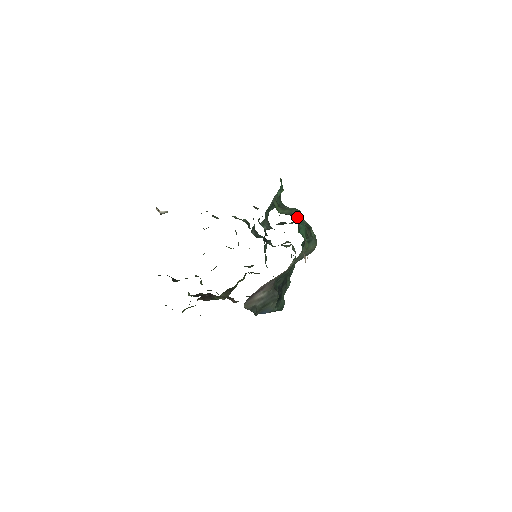
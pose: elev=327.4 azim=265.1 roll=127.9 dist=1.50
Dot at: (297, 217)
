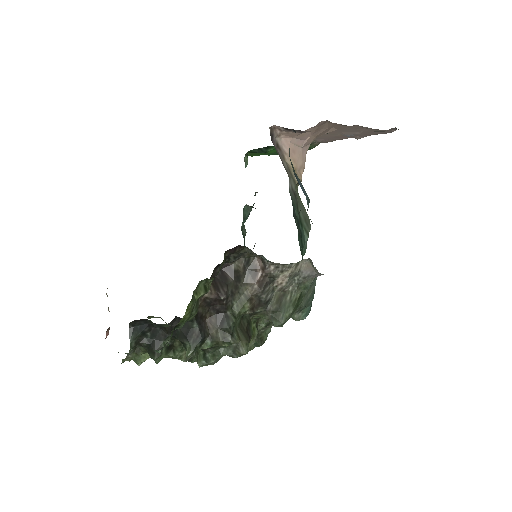
Dot at: occluded
